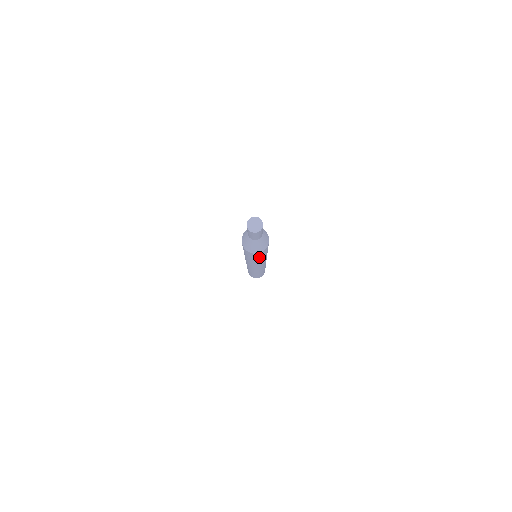
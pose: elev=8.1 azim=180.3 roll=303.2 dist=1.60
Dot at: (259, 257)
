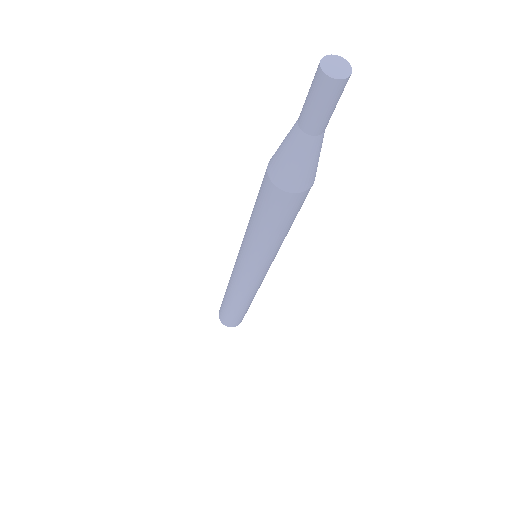
Dot at: (274, 219)
